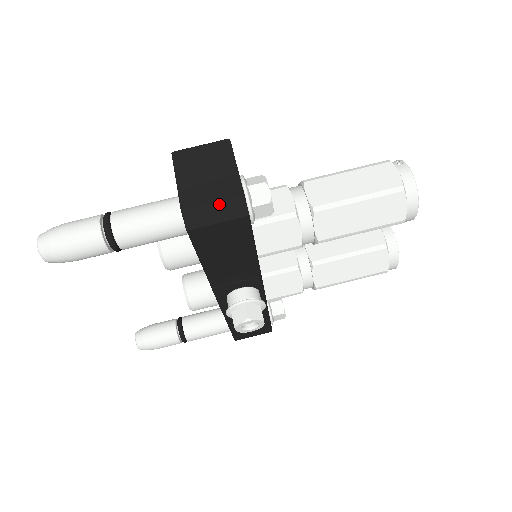
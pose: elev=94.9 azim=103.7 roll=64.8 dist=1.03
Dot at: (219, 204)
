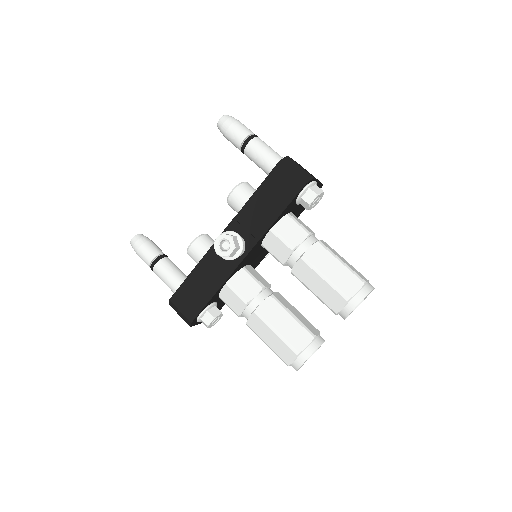
Dot at: (302, 169)
